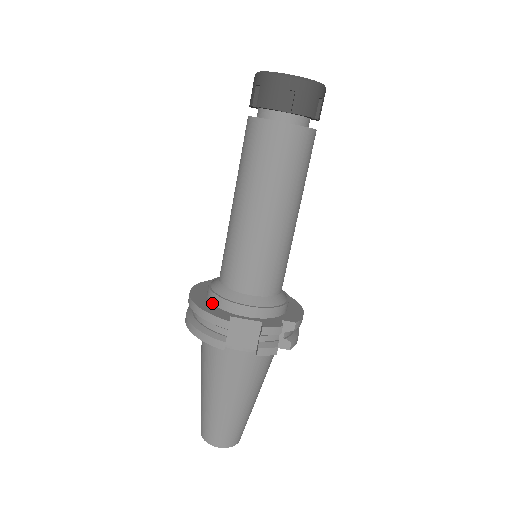
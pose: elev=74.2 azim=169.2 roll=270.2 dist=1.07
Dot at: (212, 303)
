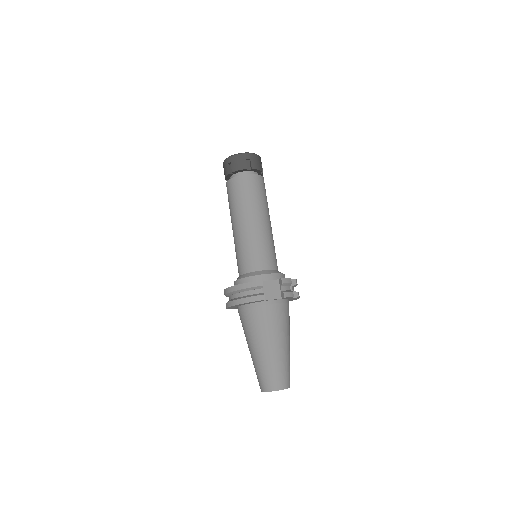
Dot at: occluded
